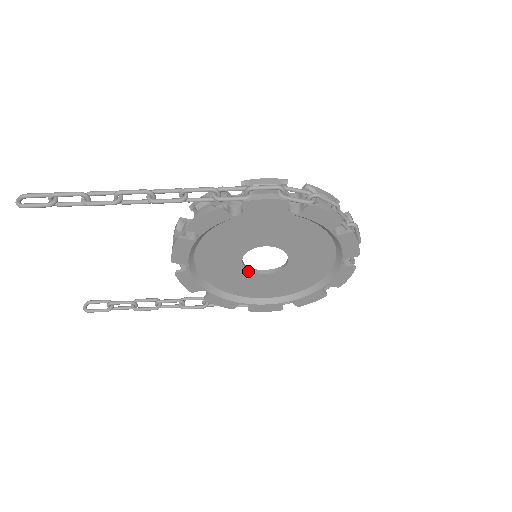
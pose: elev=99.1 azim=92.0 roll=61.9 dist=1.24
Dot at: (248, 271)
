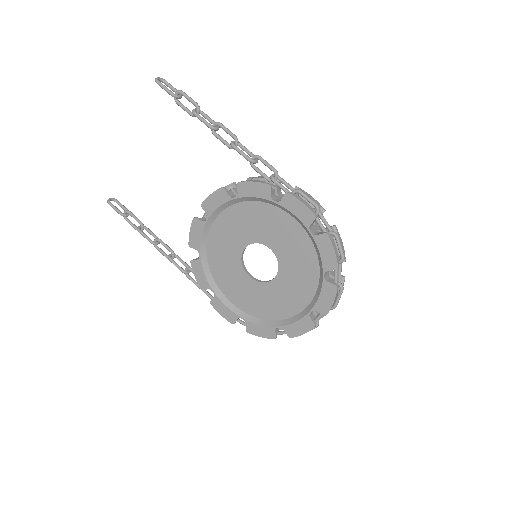
Dot at: (241, 263)
